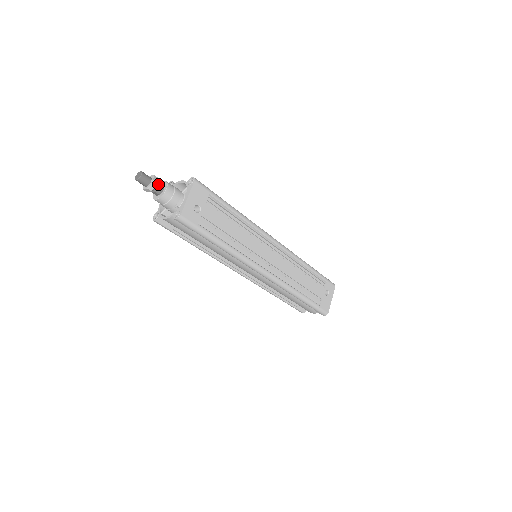
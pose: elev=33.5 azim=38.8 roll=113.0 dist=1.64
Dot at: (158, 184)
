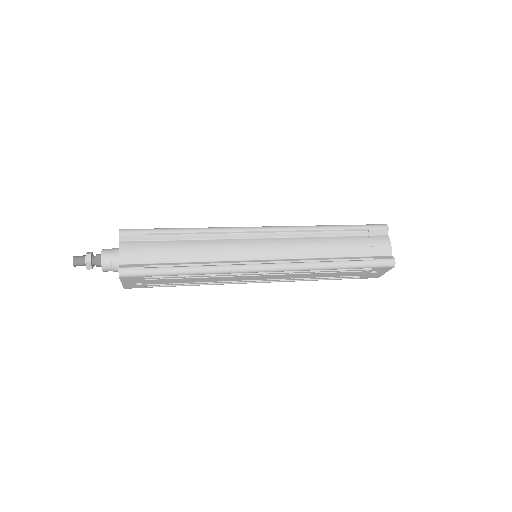
Dot at: (95, 263)
